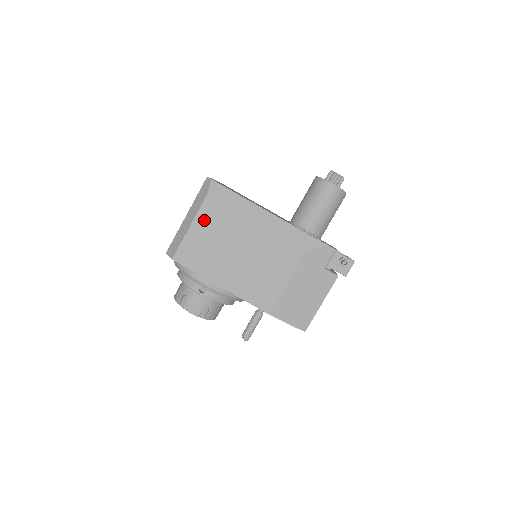
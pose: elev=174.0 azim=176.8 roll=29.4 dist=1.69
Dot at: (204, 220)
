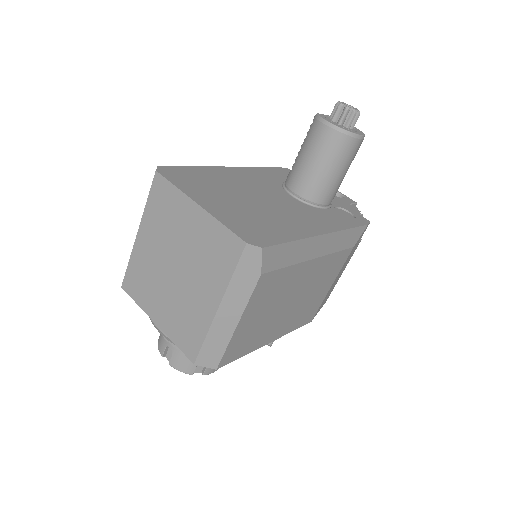
Dot at: (256, 303)
